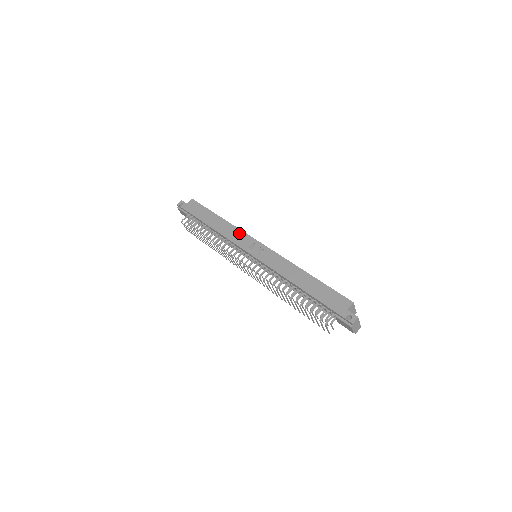
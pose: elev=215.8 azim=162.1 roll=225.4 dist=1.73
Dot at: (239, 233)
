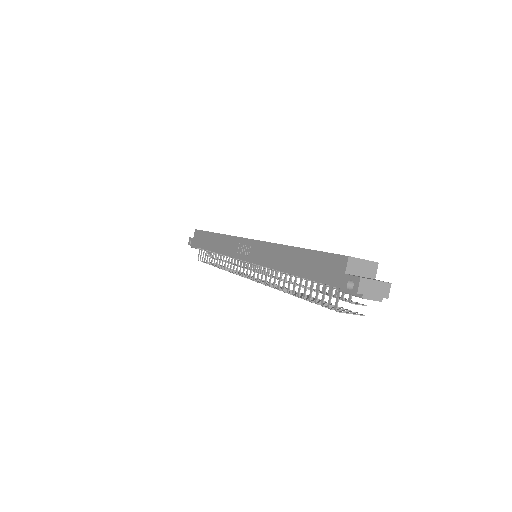
Dot at: (229, 241)
